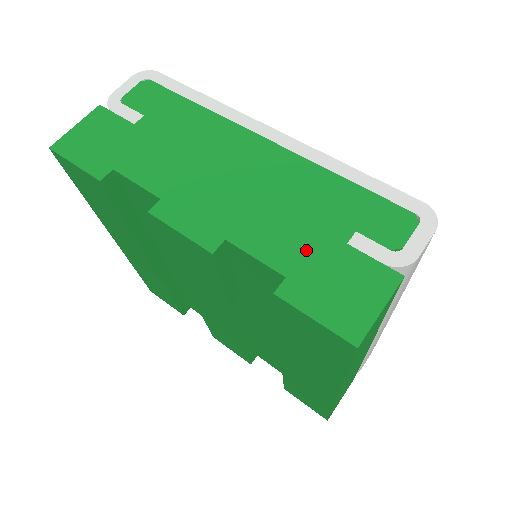
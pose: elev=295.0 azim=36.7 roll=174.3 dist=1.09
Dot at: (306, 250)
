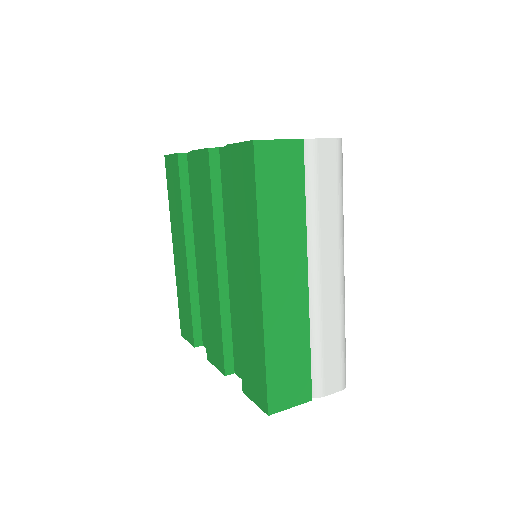
Dot at: occluded
